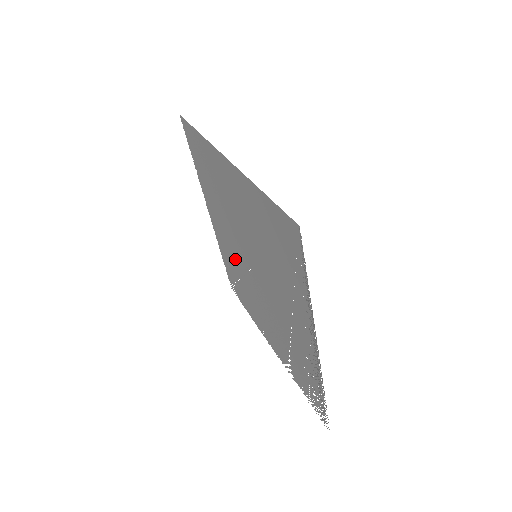
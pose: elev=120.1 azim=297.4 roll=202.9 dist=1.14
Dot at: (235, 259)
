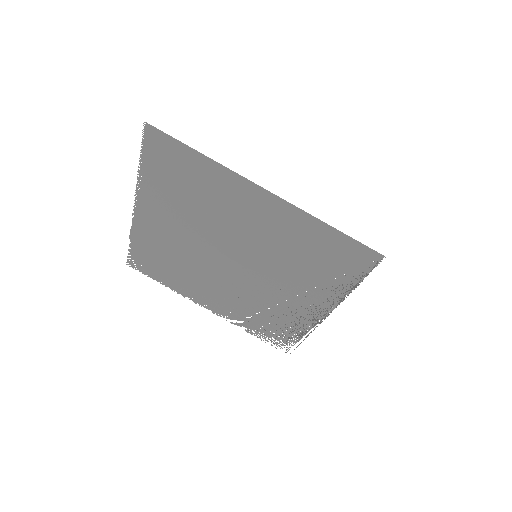
Dot at: (182, 249)
